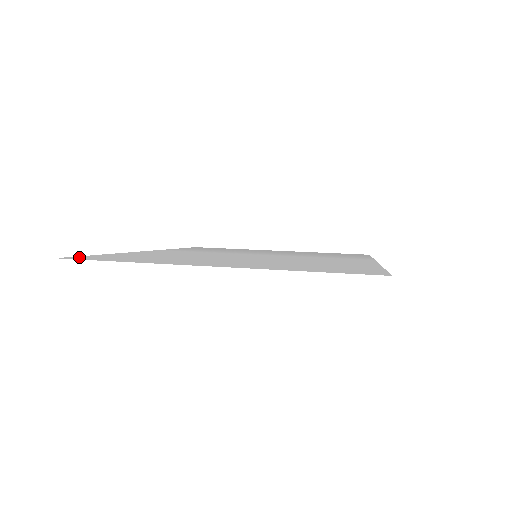
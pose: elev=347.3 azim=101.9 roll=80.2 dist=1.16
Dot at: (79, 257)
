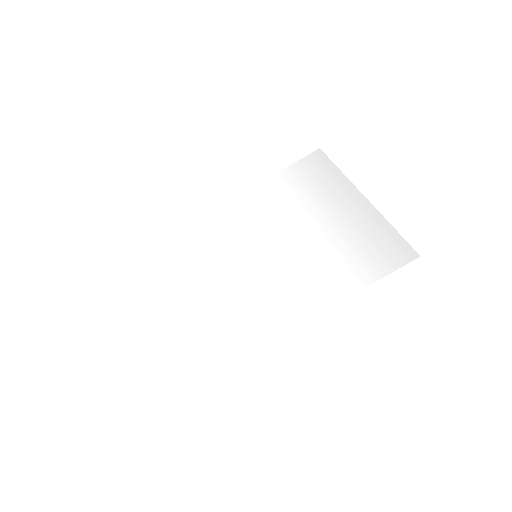
Dot at: (147, 252)
